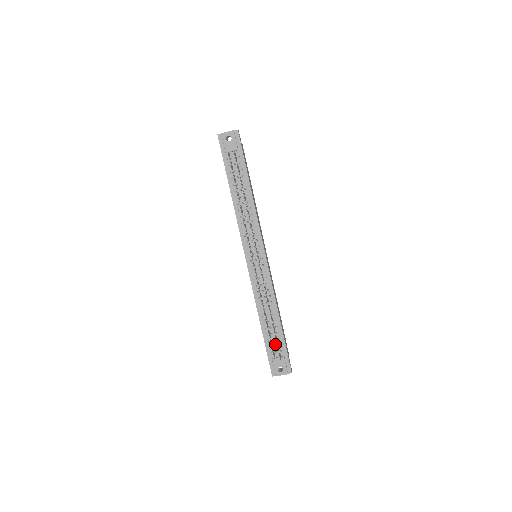
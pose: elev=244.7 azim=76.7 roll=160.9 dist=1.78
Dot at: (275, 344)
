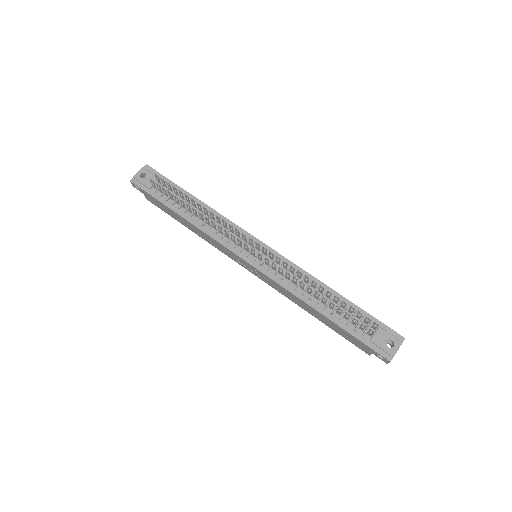
Dot at: occluded
